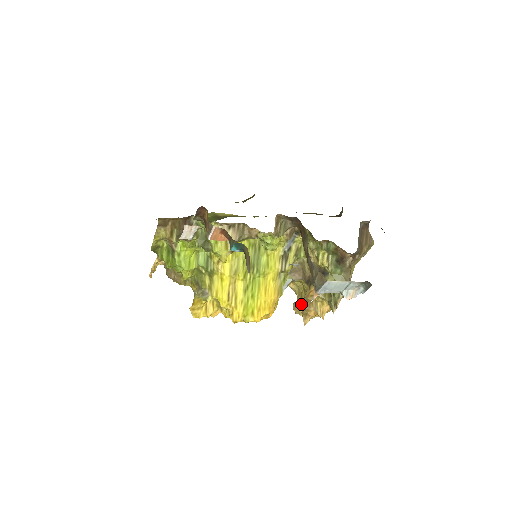
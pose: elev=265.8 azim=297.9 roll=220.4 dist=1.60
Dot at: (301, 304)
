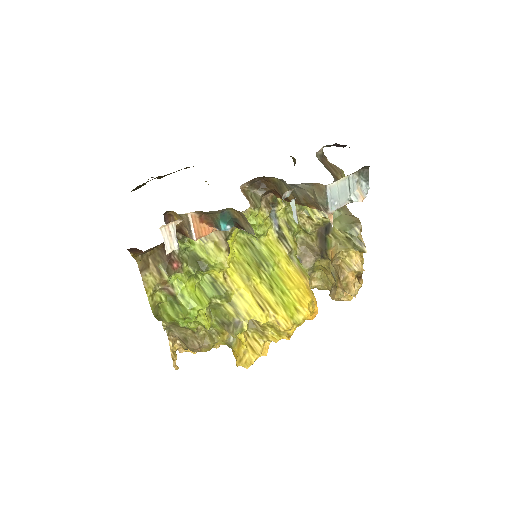
Dot at: occluded
